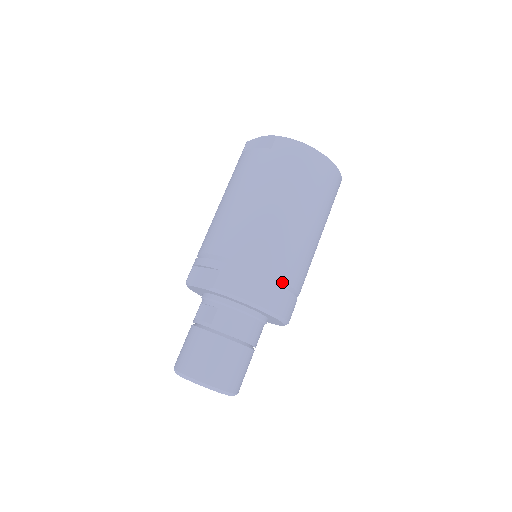
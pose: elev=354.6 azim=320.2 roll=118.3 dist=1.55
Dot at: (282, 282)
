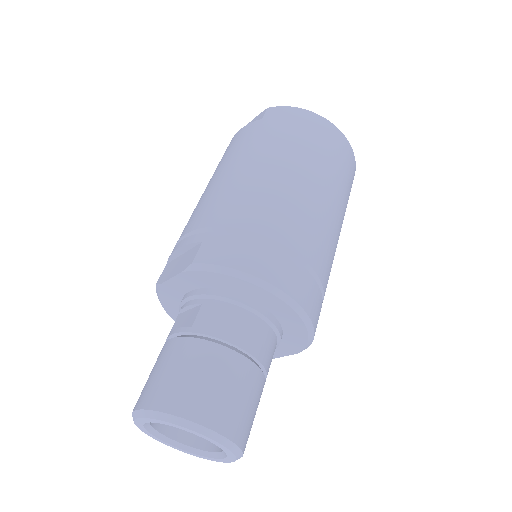
Dot at: (296, 255)
